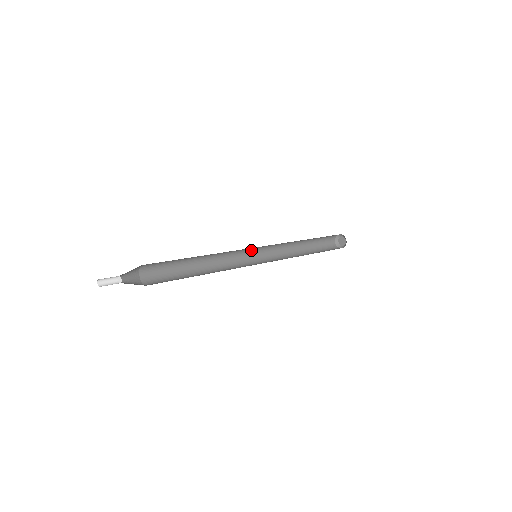
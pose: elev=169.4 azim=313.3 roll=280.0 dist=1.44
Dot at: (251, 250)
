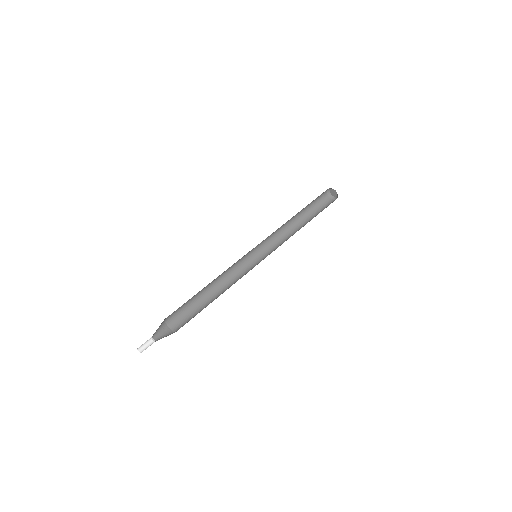
Dot at: (251, 253)
